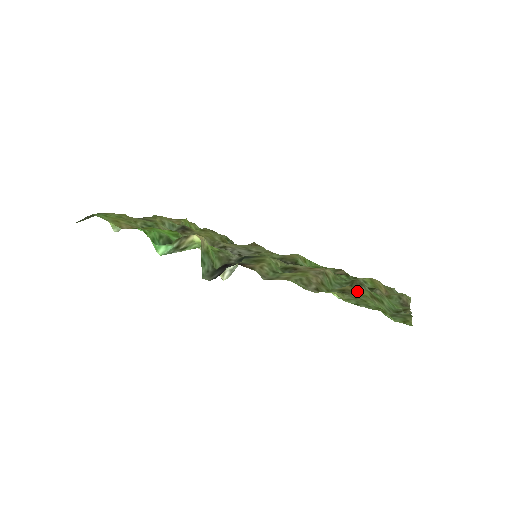
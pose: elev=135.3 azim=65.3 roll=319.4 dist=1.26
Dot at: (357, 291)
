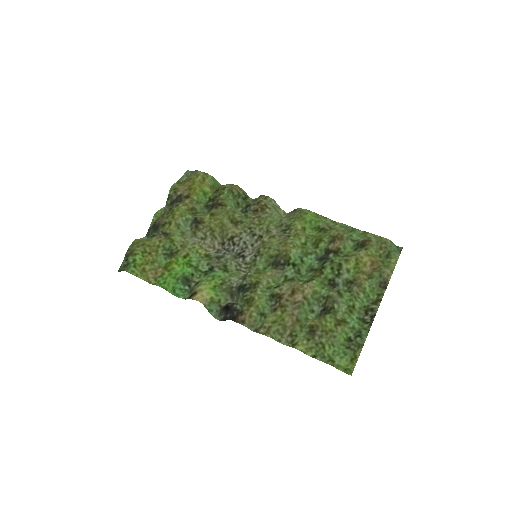
Dot at: (323, 326)
